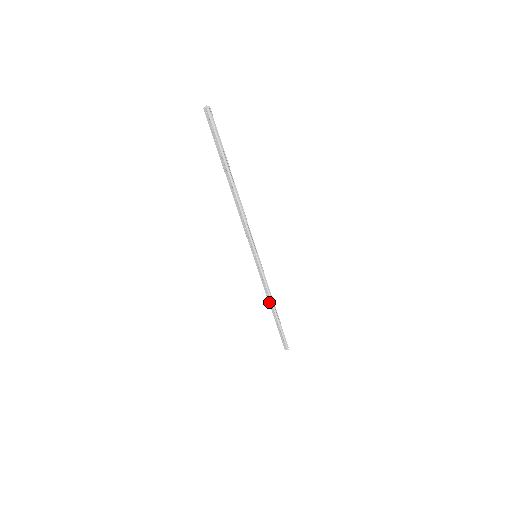
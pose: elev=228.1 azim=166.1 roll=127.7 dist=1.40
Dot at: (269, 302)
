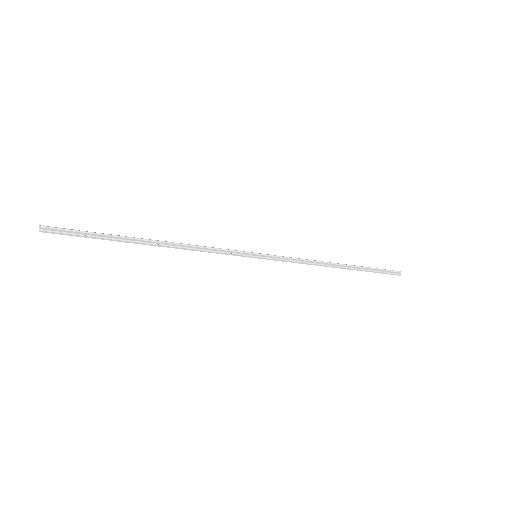
Dot at: (324, 266)
